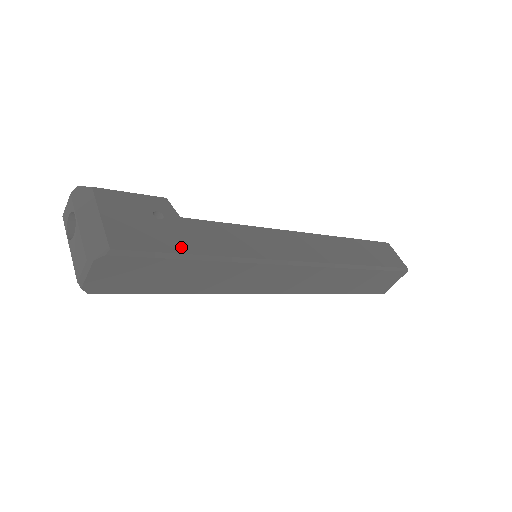
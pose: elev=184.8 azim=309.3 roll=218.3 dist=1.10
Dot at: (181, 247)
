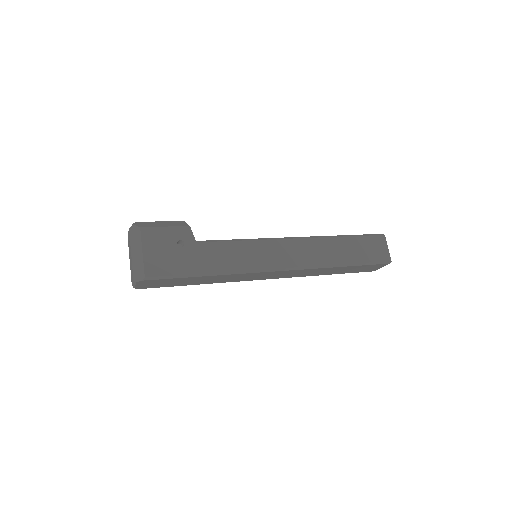
Dot at: (191, 269)
